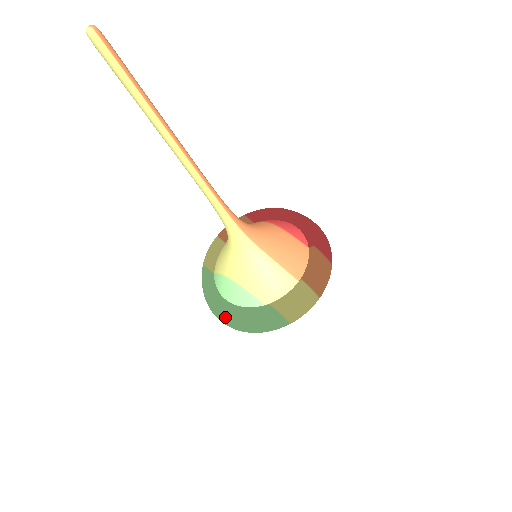
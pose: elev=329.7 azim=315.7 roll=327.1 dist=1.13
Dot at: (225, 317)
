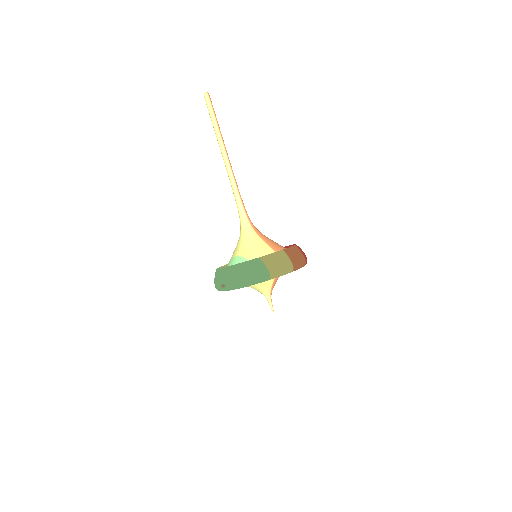
Dot at: (226, 275)
